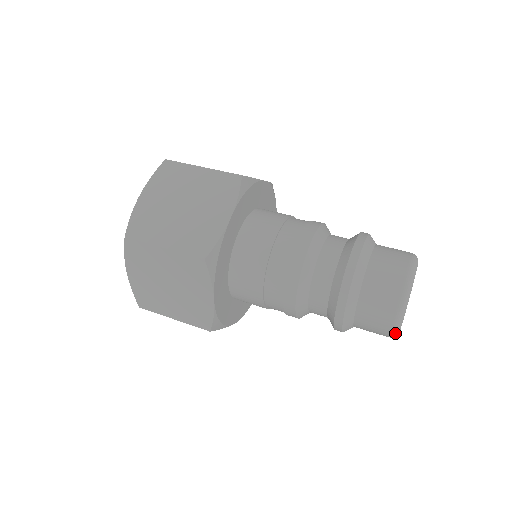
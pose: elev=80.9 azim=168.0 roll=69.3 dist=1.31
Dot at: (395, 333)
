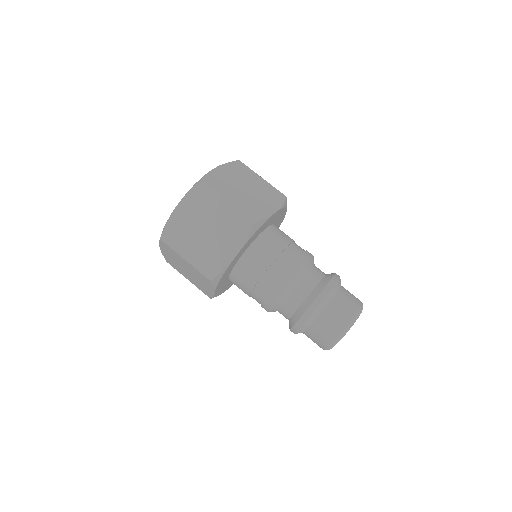
Dot at: occluded
